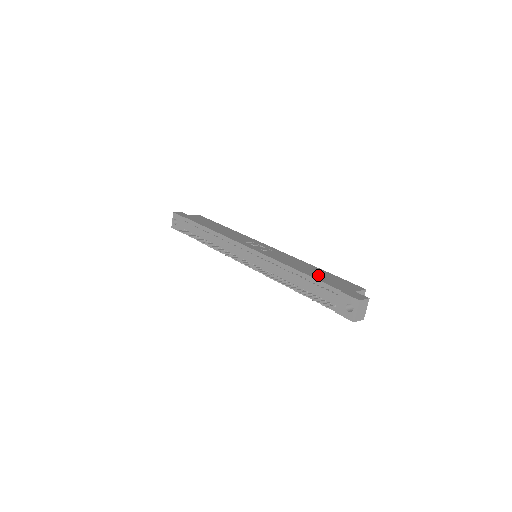
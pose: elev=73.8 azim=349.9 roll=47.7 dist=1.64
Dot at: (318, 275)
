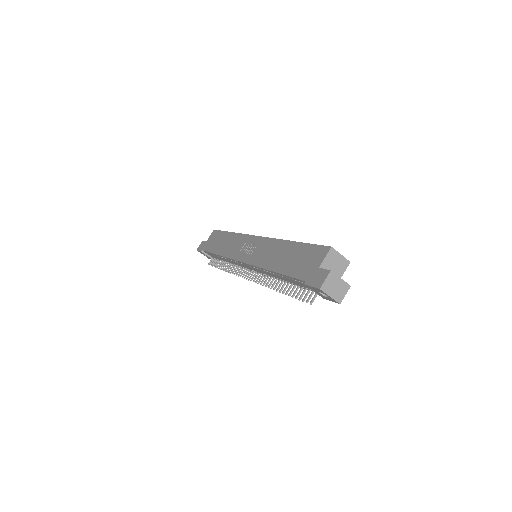
Dot at: (289, 263)
